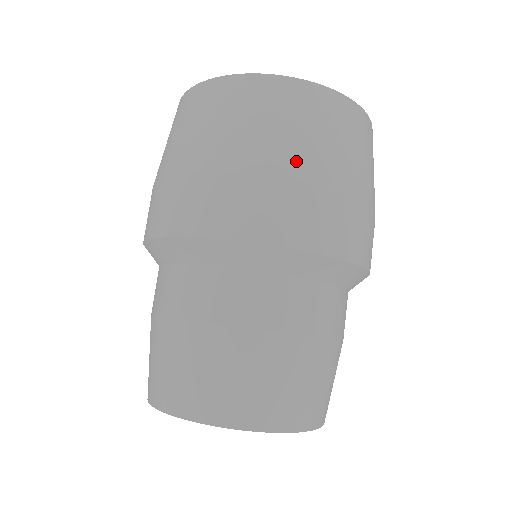
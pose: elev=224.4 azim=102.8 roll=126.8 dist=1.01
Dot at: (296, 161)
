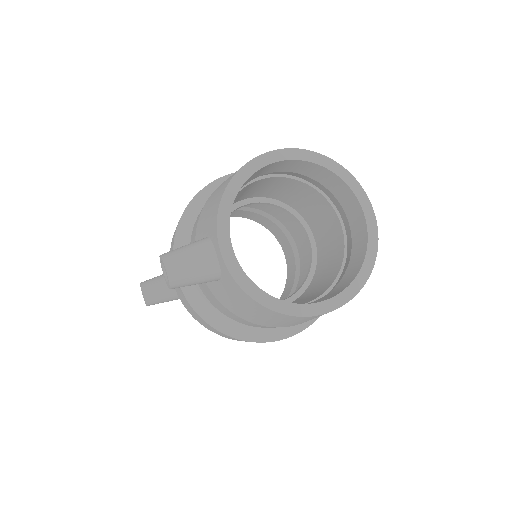
Dot at: occluded
